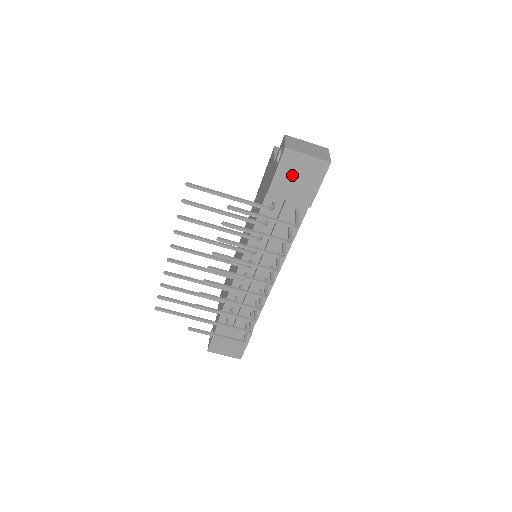
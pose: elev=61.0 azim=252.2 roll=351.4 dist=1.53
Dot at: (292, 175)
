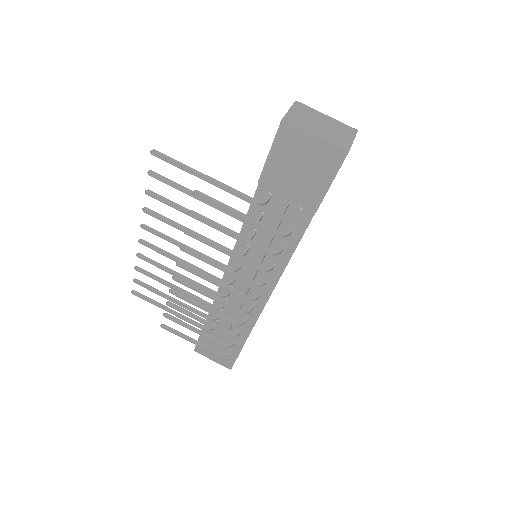
Dot at: (291, 162)
